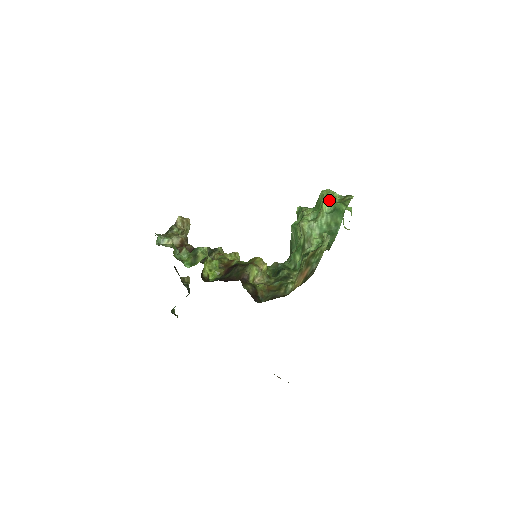
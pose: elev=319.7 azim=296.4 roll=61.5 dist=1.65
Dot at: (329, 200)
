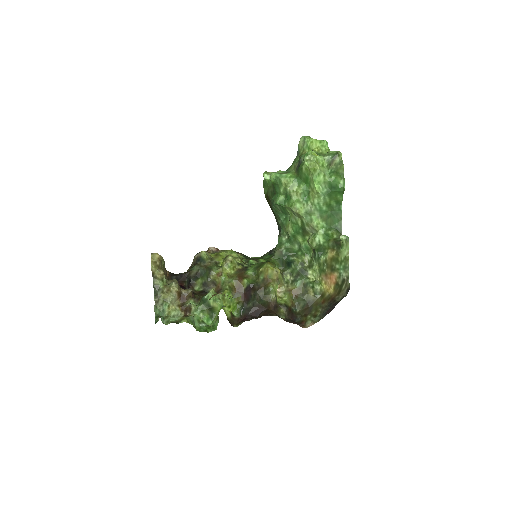
Dot at: (321, 178)
